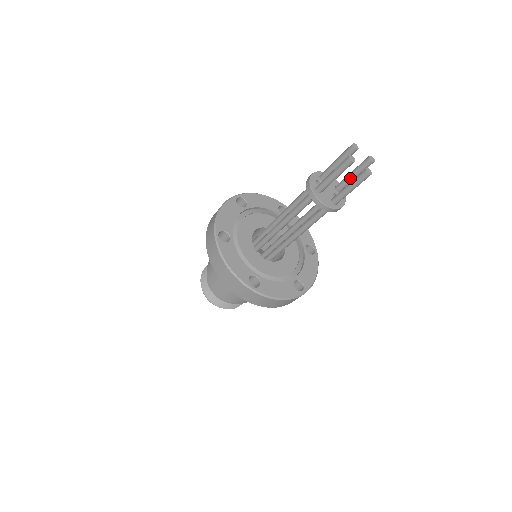
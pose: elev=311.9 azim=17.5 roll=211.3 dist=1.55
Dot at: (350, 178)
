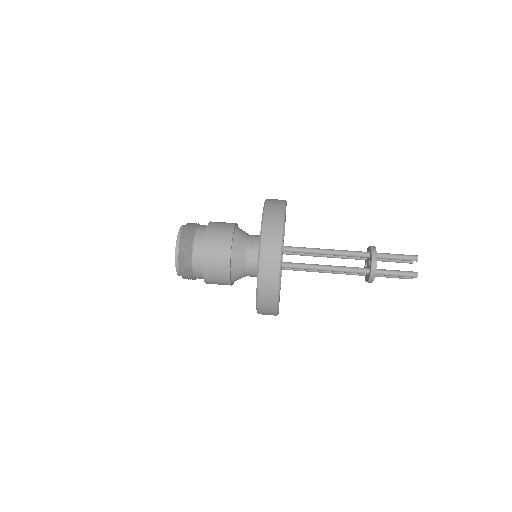
Dot at: occluded
